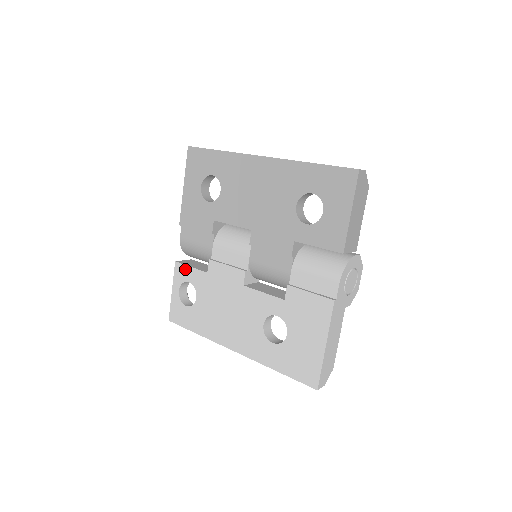
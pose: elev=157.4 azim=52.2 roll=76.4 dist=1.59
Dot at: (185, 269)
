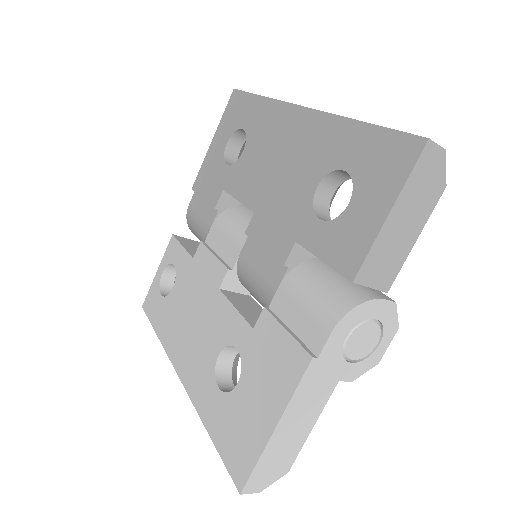
Dot at: (177, 247)
